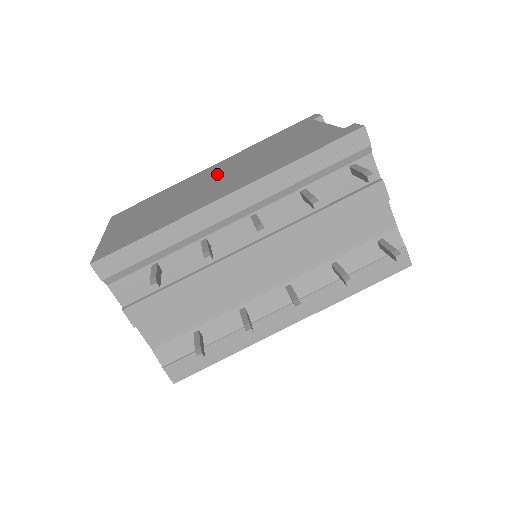
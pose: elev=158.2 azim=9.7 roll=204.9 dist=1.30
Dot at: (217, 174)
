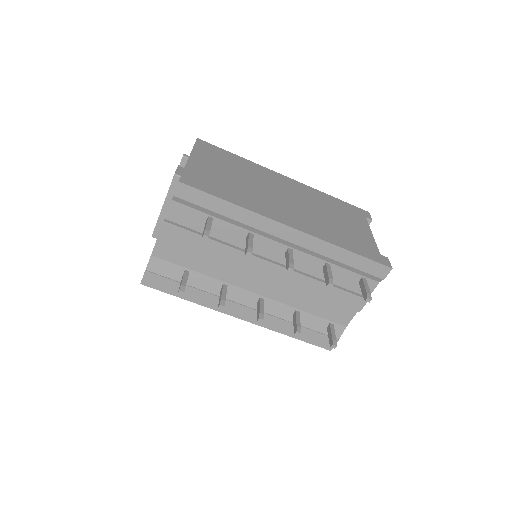
Dot at: (289, 193)
